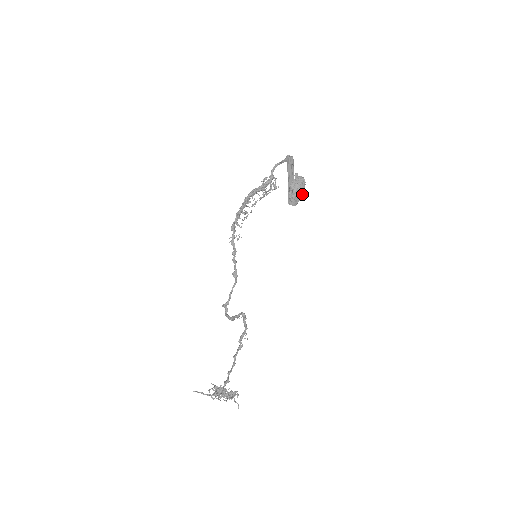
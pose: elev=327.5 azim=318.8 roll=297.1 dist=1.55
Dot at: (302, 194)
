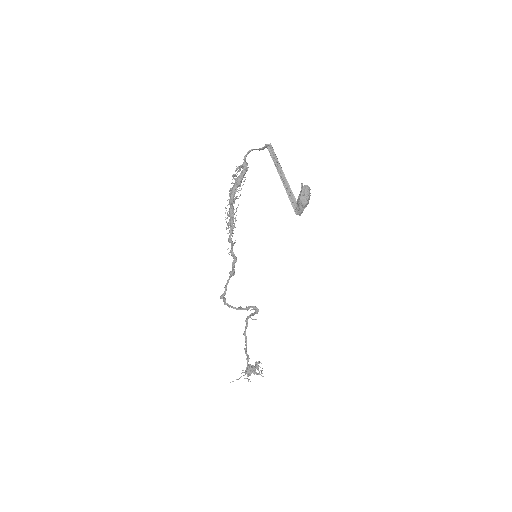
Dot at: occluded
